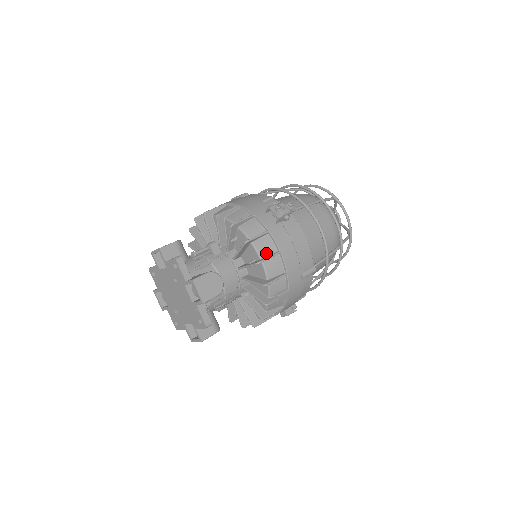
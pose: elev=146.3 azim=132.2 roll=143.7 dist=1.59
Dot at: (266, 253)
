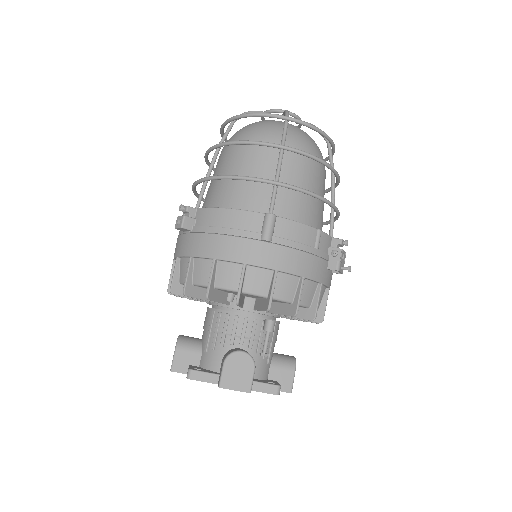
Dot at: occluded
